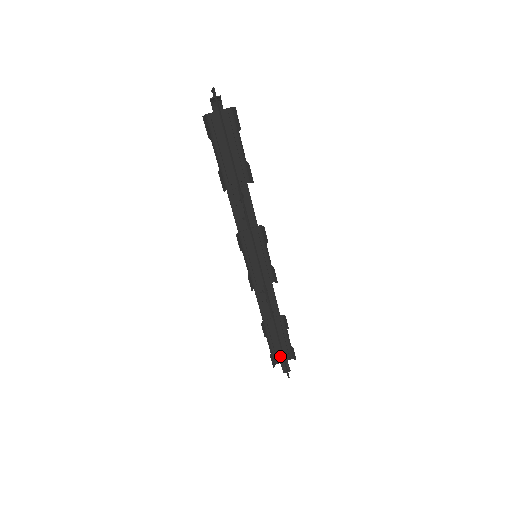
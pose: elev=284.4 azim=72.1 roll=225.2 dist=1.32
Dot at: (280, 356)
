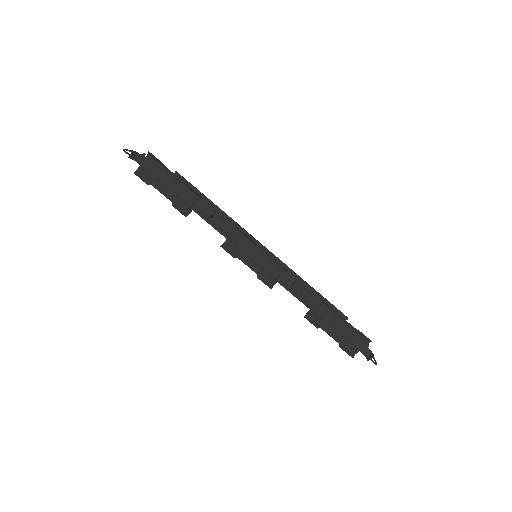
Dot at: occluded
